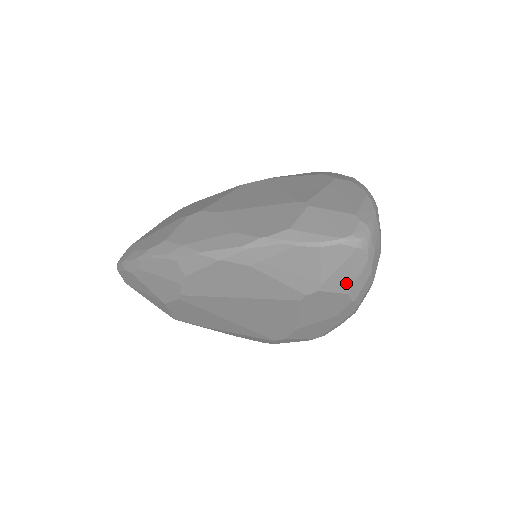
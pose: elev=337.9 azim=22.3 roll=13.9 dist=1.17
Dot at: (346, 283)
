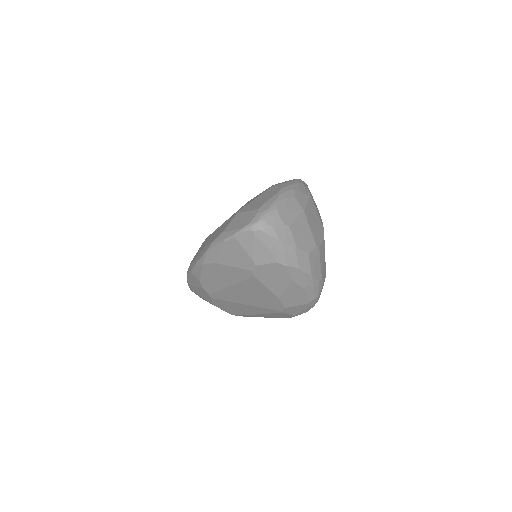
Dot at: (268, 255)
